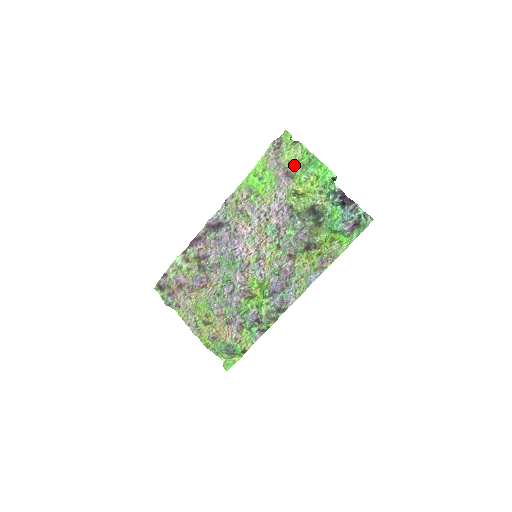
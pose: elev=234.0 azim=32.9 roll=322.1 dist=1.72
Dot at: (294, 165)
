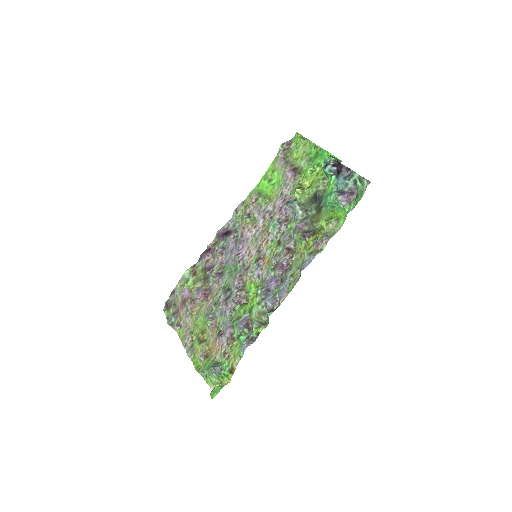
Dot at: (301, 161)
